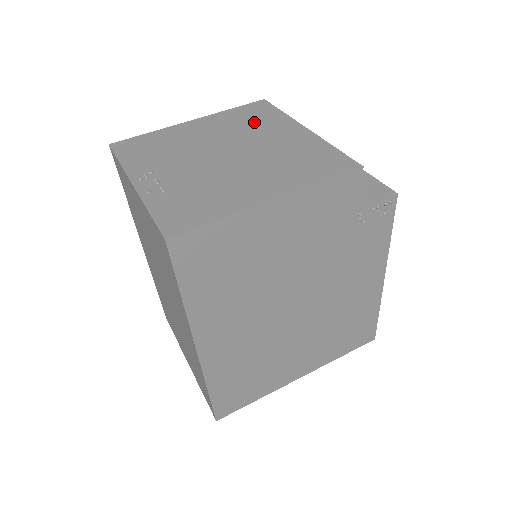
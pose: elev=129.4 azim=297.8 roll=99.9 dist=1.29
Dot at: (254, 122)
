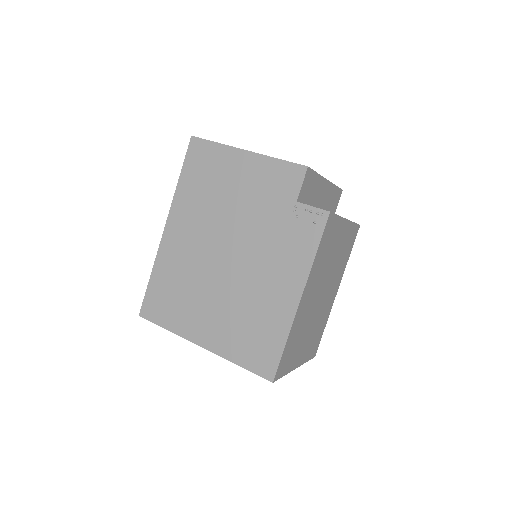
Dot at: occluded
